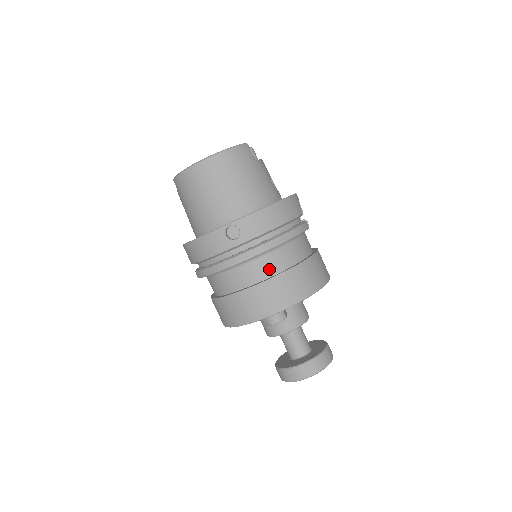
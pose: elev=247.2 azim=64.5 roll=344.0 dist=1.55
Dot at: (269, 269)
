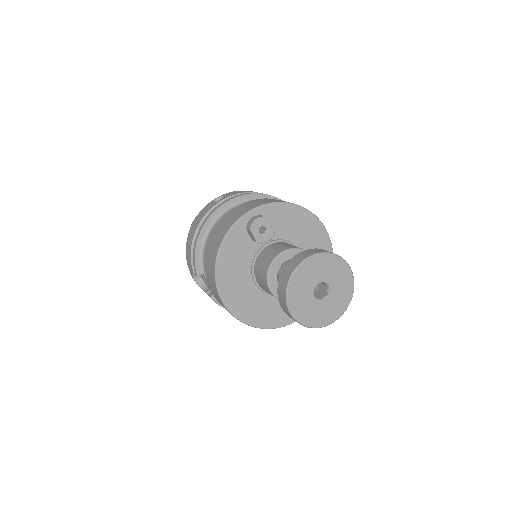
Dot at: occluded
